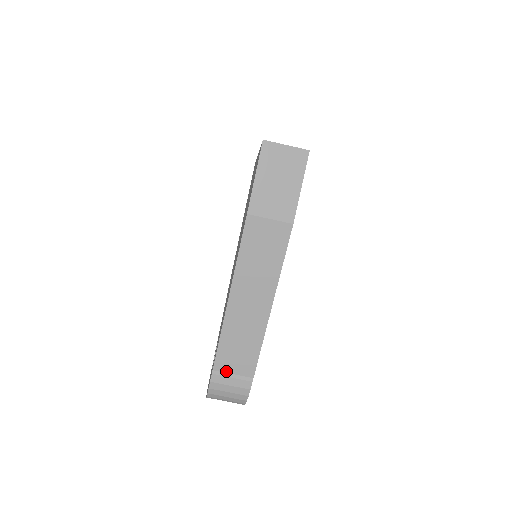
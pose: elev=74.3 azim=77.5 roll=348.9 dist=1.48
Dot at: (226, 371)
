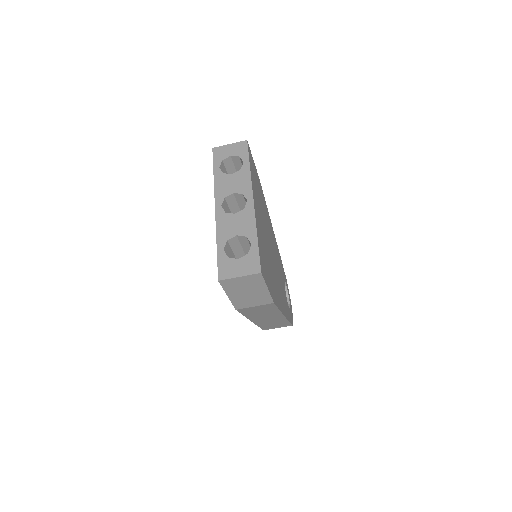
Dot at: occluded
